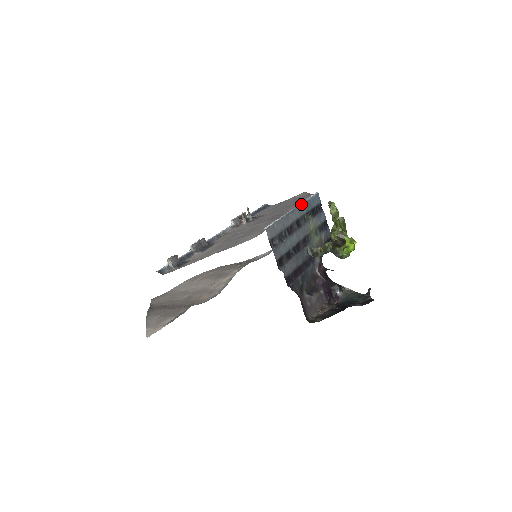
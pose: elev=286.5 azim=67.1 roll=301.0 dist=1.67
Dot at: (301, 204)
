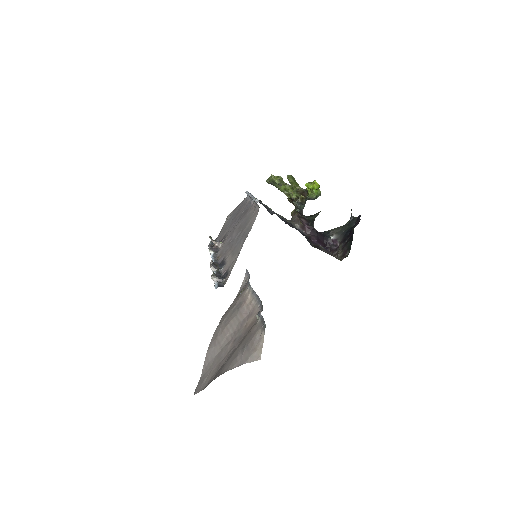
Dot at: (250, 194)
